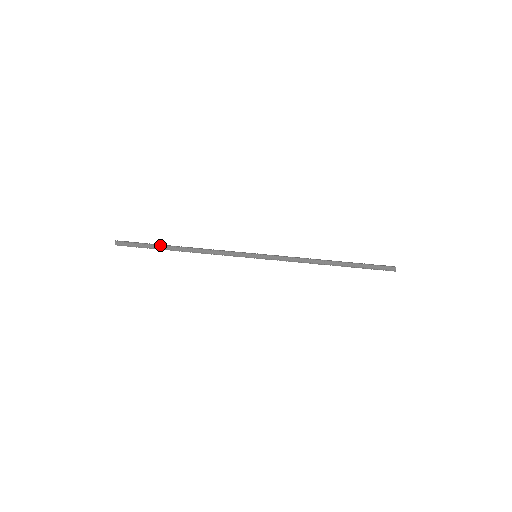
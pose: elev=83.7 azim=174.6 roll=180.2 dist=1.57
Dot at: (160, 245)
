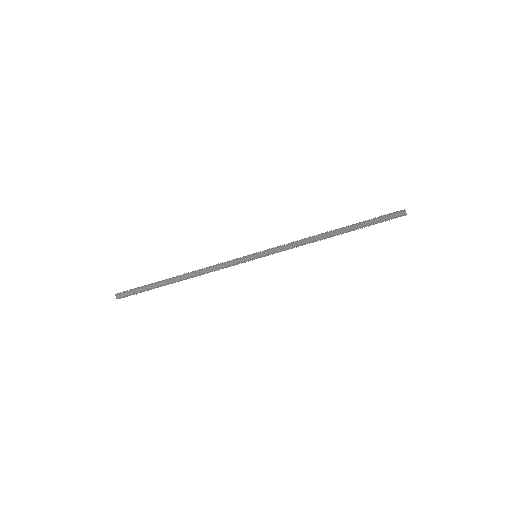
Dot at: (159, 281)
